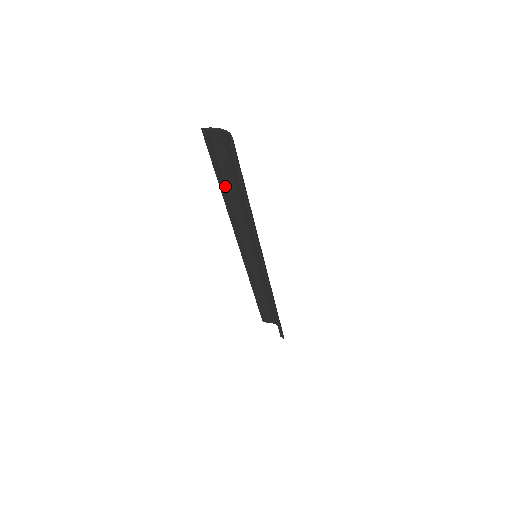
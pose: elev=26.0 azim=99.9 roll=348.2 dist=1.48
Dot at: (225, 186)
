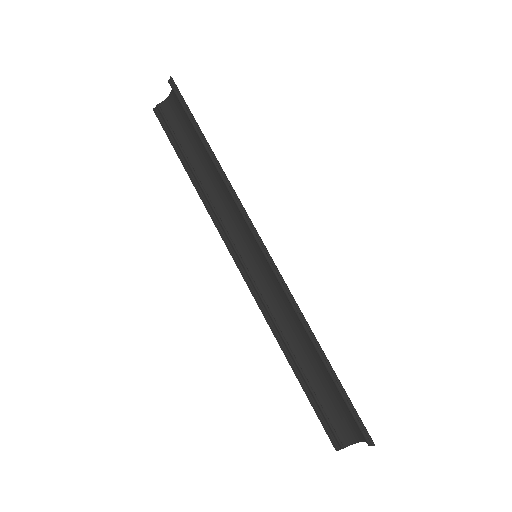
Dot at: (190, 165)
